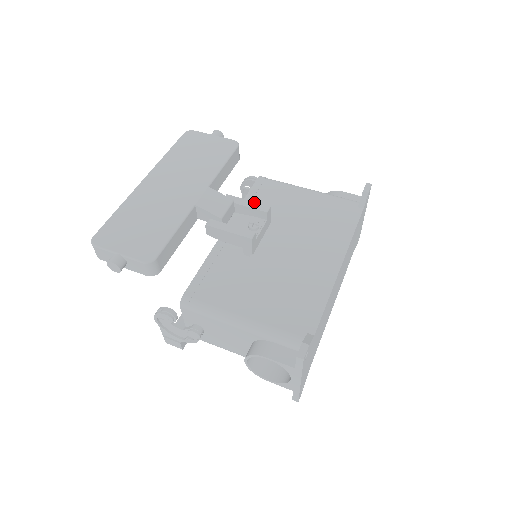
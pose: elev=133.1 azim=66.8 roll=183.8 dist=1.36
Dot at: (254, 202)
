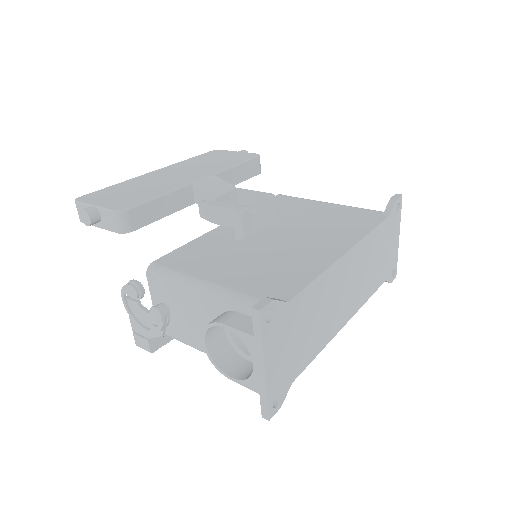
Dot at: (258, 191)
